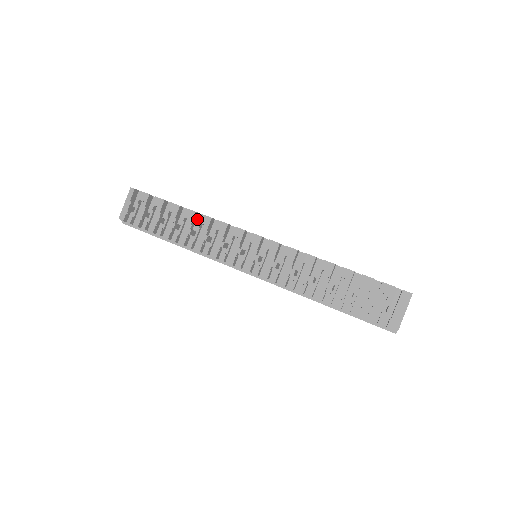
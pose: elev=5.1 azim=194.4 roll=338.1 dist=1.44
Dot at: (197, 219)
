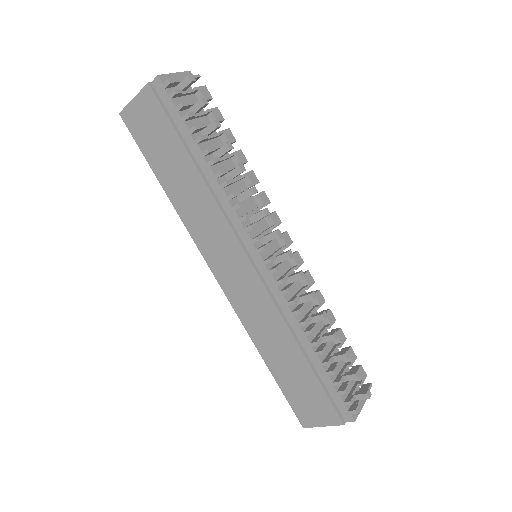
Dot at: occluded
